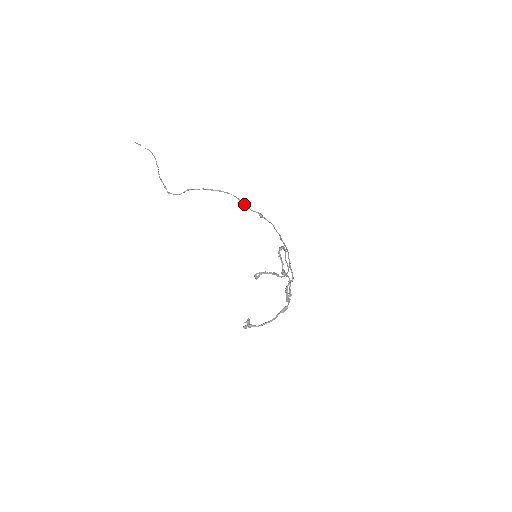
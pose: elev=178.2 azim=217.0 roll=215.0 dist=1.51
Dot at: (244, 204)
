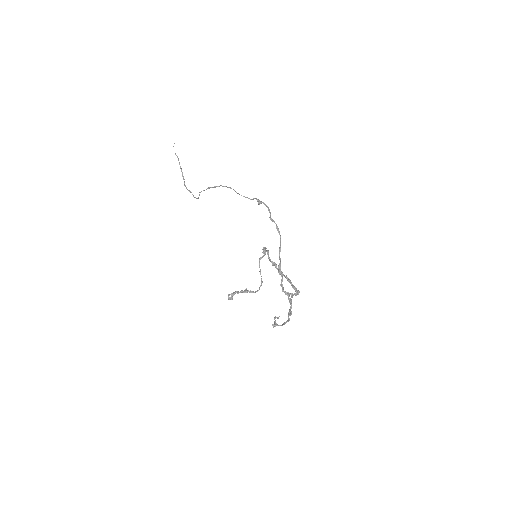
Dot at: (241, 195)
